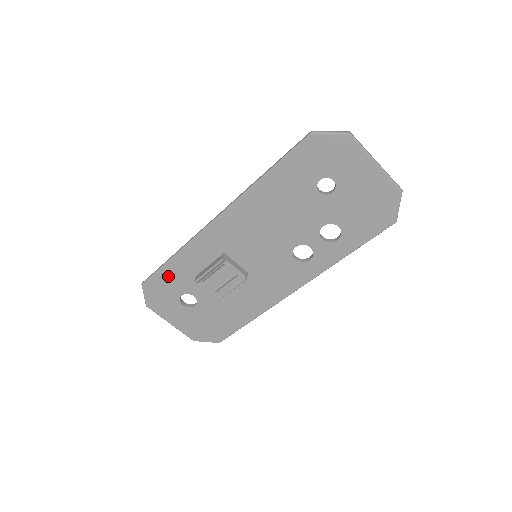
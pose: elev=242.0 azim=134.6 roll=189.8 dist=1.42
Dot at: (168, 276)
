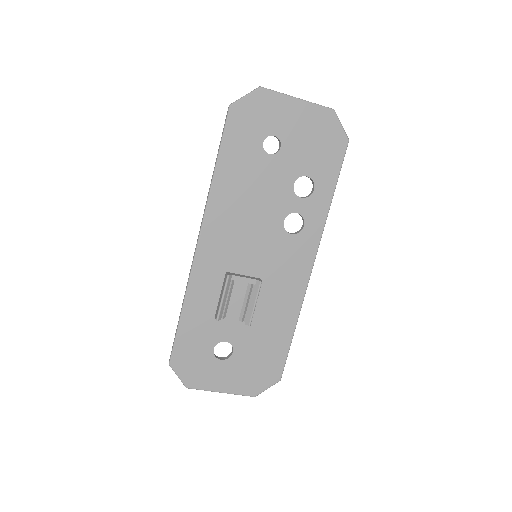
Dot at: (189, 336)
